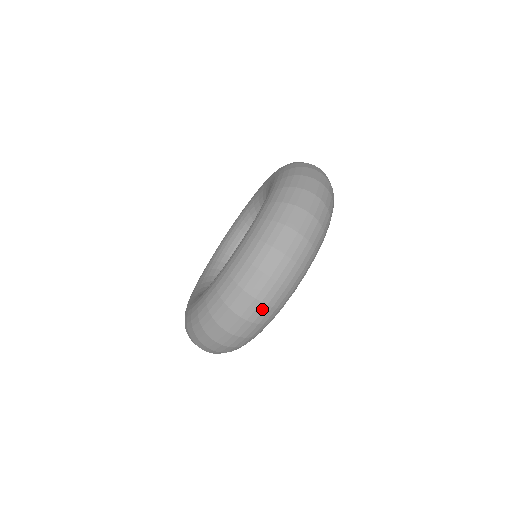
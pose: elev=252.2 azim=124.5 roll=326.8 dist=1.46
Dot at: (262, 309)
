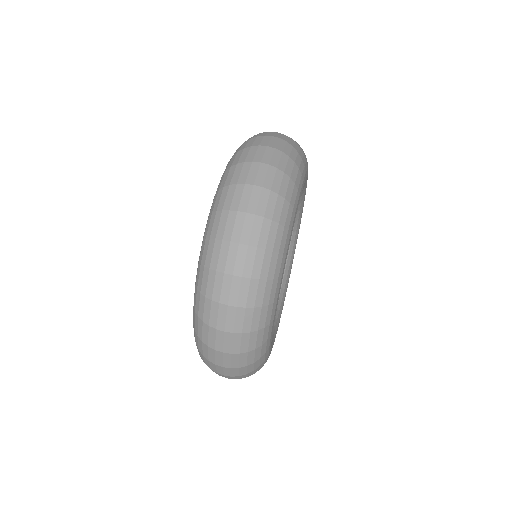
Dot at: (267, 197)
